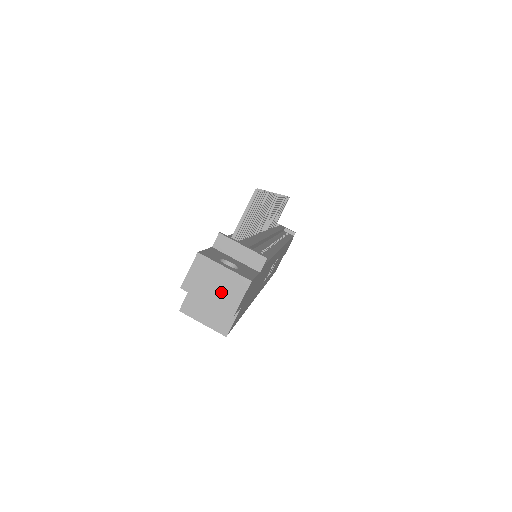
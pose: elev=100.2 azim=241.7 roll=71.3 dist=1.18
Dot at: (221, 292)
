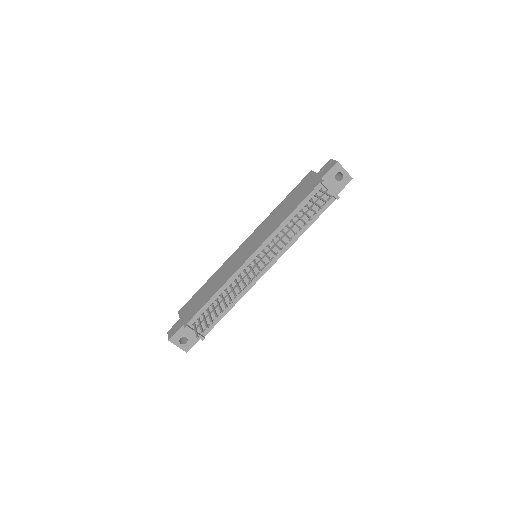
Dot at: occluded
